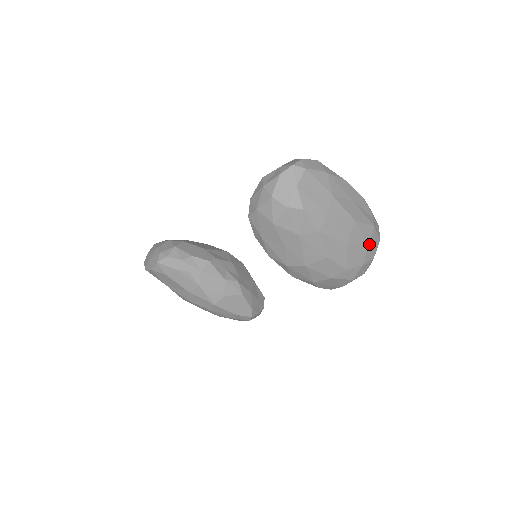
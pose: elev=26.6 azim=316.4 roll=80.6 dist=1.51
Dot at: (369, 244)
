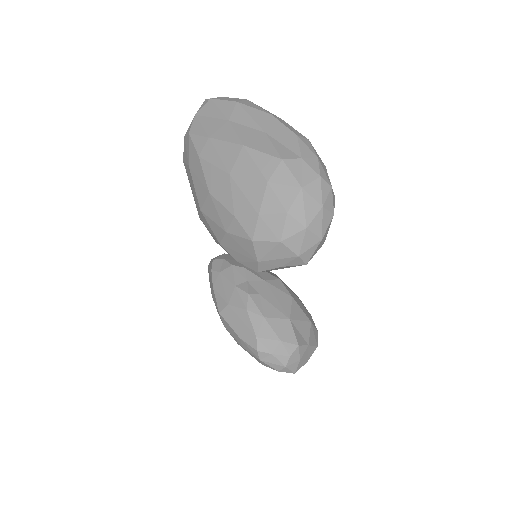
Dot at: (268, 183)
